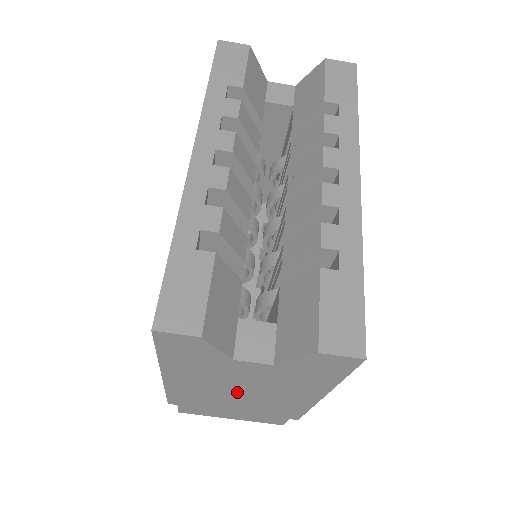
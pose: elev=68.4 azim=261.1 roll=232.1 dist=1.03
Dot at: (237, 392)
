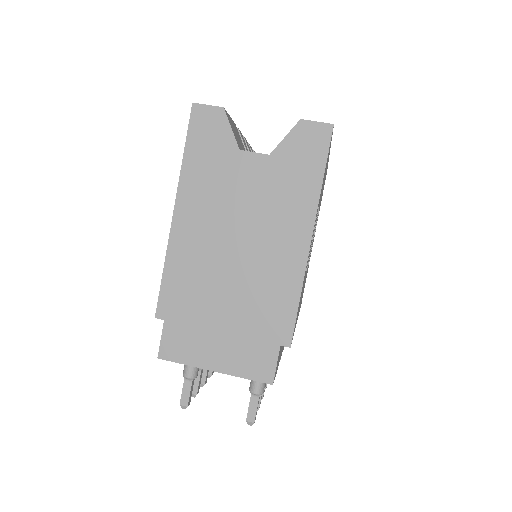
Dot at: (233, 246)
